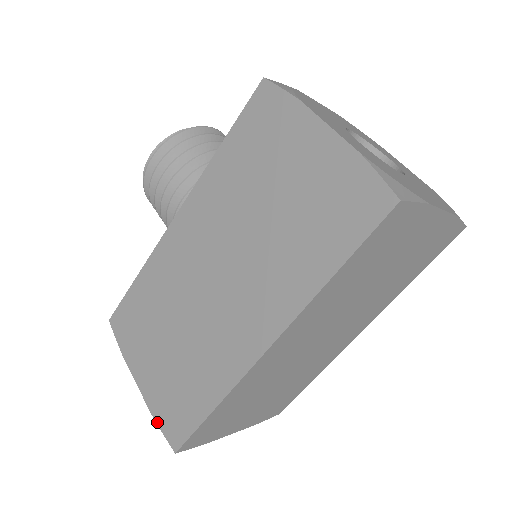
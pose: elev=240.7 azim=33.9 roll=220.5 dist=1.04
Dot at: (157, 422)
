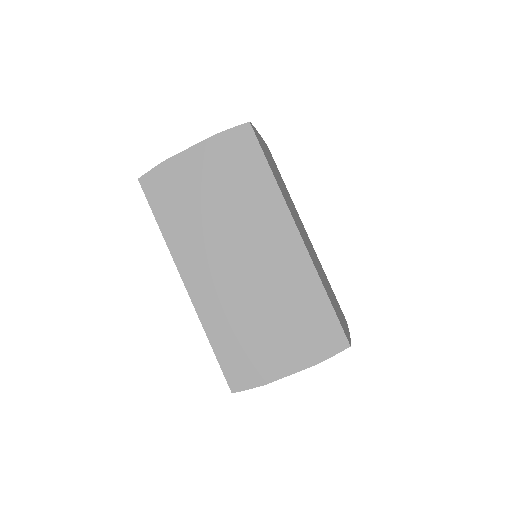
Dot at: occluded
